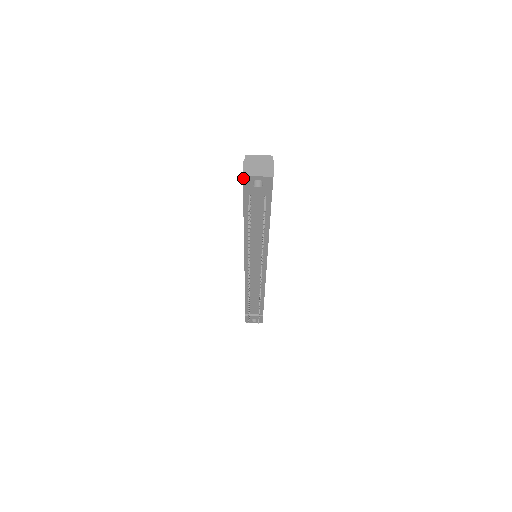
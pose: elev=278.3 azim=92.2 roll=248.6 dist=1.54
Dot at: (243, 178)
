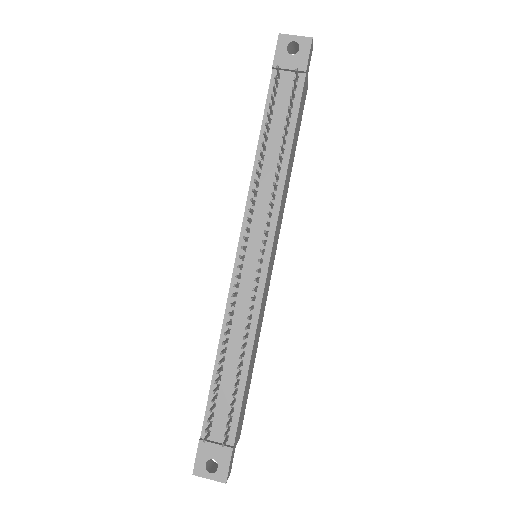
Dot at: (278, 38)
